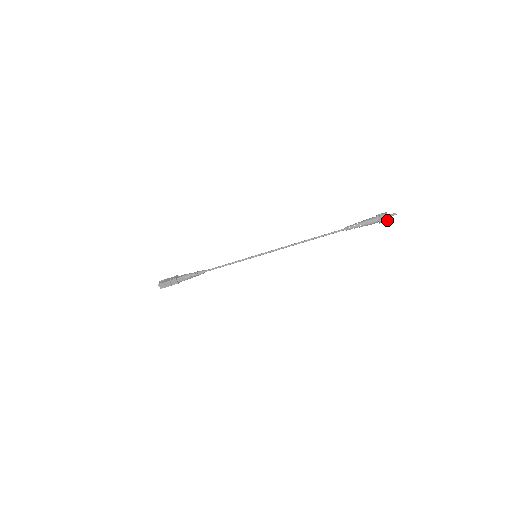
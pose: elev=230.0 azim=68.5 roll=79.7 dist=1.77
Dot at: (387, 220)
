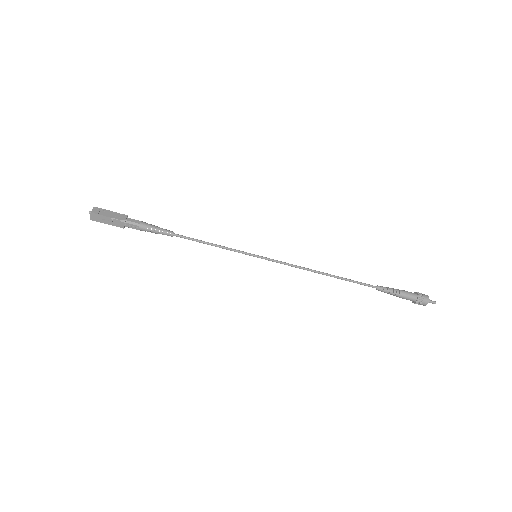
Dot at: (423, 305)
